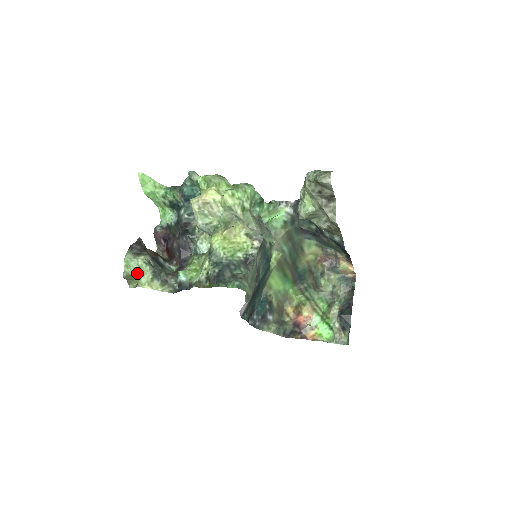
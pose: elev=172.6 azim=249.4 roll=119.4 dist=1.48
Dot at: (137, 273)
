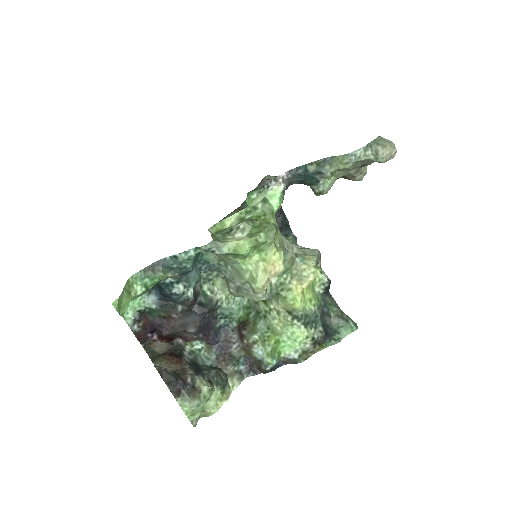
Dot at: occluded
